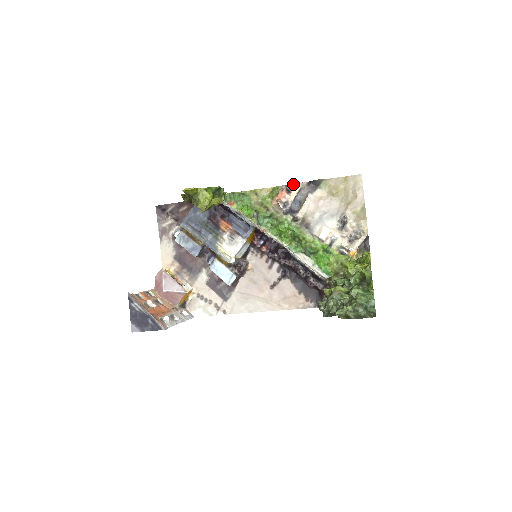
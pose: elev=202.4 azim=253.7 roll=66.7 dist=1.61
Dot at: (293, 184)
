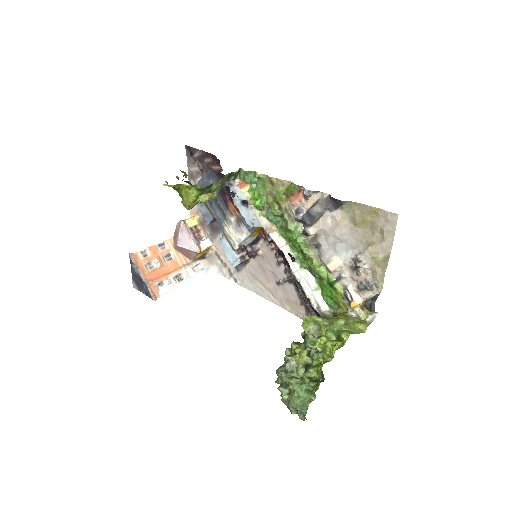
Dot at: (311, 191)
